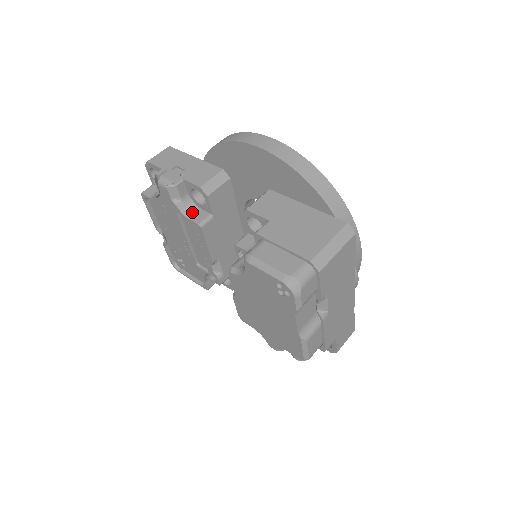
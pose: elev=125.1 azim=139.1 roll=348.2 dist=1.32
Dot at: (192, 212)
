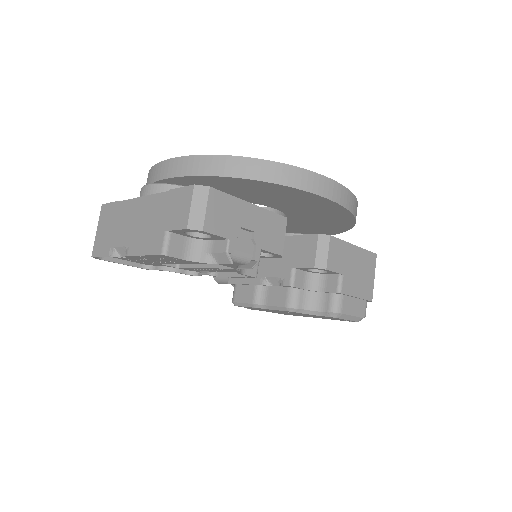
Dot at: occluded
